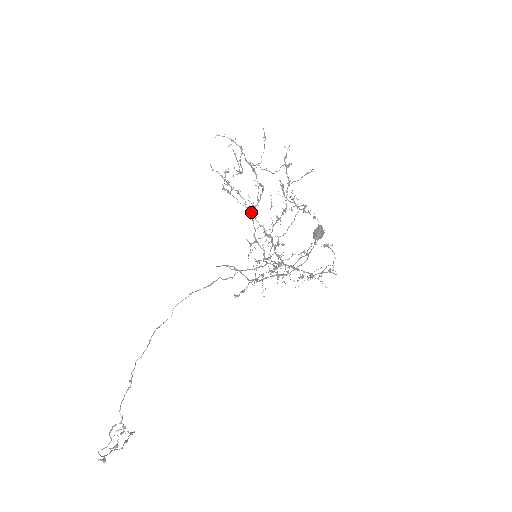
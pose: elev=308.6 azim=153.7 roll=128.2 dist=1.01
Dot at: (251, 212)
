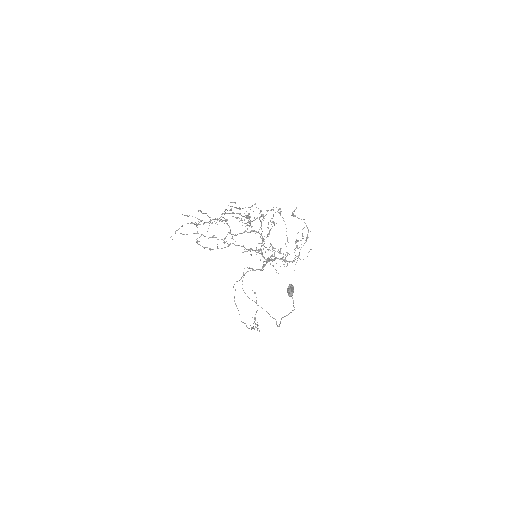
Dot at: (232, 243)
